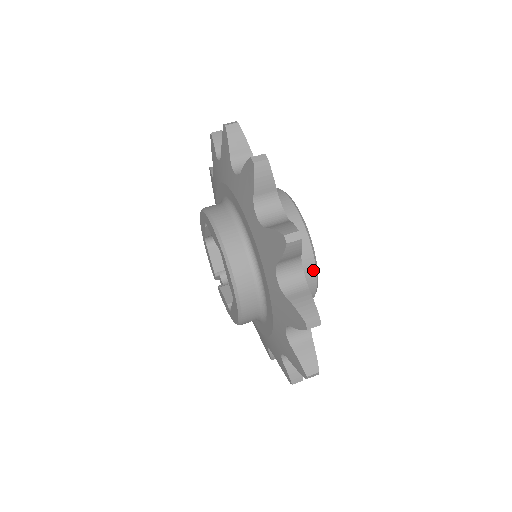
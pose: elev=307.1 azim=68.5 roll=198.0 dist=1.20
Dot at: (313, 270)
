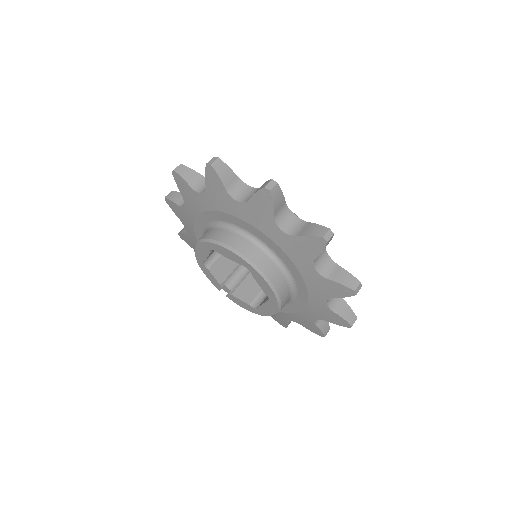
Dot at: occluded
